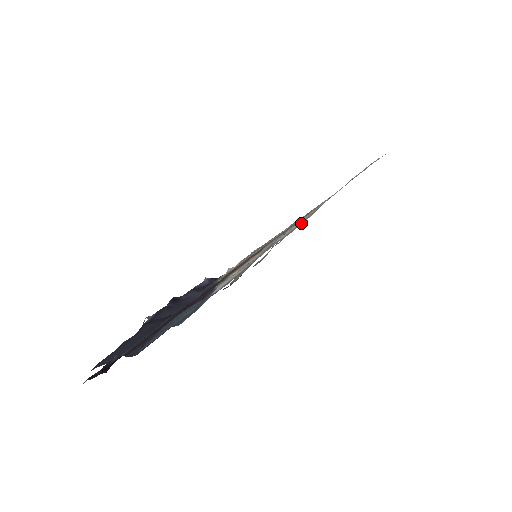
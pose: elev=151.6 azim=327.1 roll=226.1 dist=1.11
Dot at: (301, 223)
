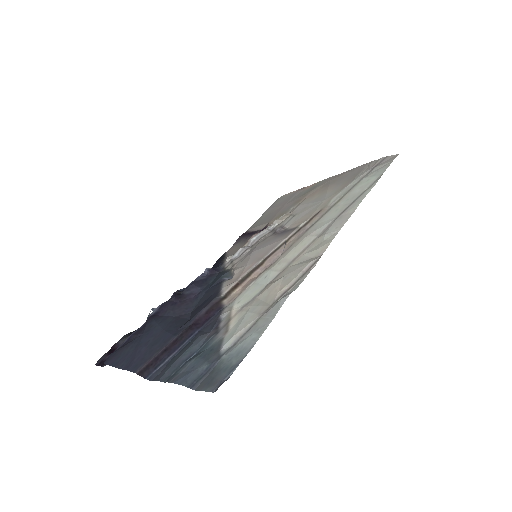
Dot at: (306, 272)
